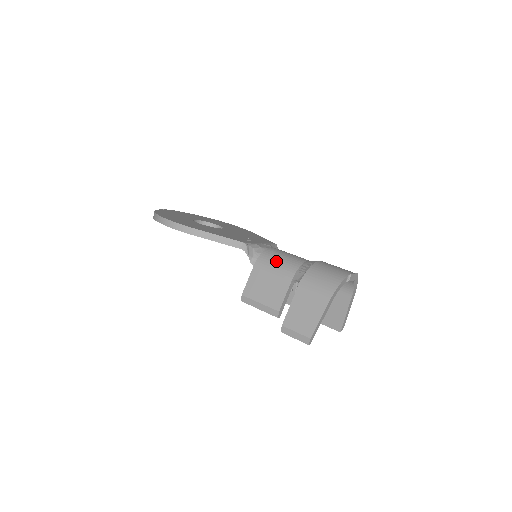
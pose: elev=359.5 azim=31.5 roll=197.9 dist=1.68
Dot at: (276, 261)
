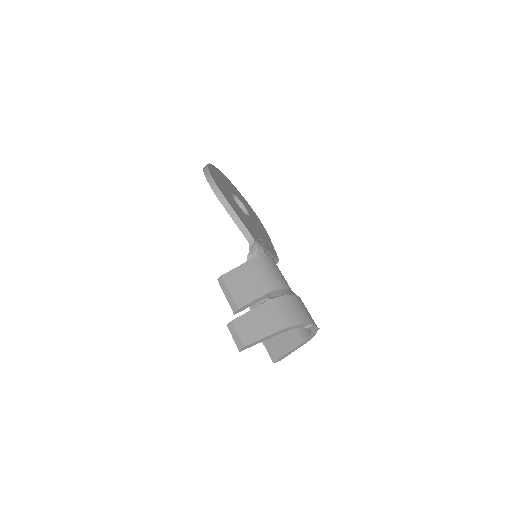
Dot at: (266, 271)
